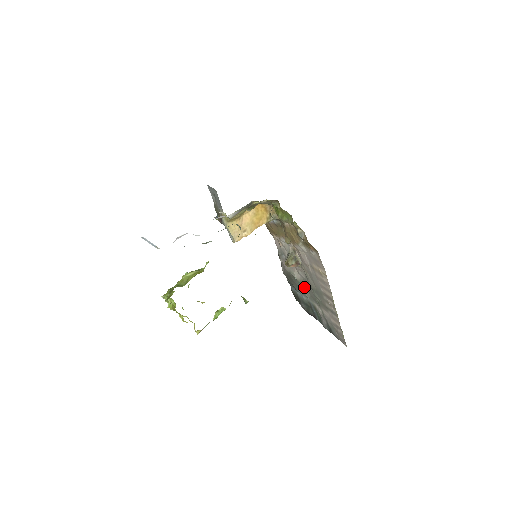
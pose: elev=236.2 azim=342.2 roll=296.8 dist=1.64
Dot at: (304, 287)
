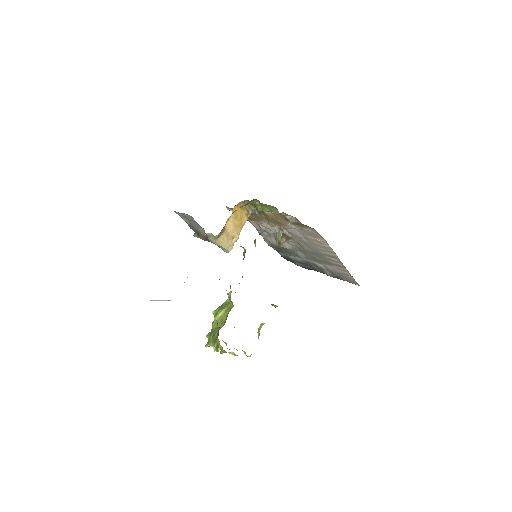
Dot at: (297, 252)
